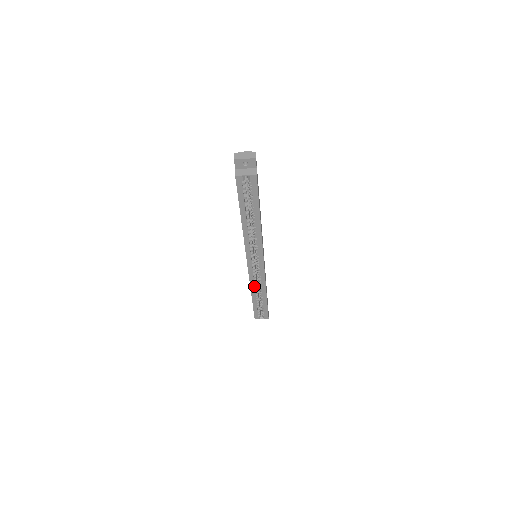
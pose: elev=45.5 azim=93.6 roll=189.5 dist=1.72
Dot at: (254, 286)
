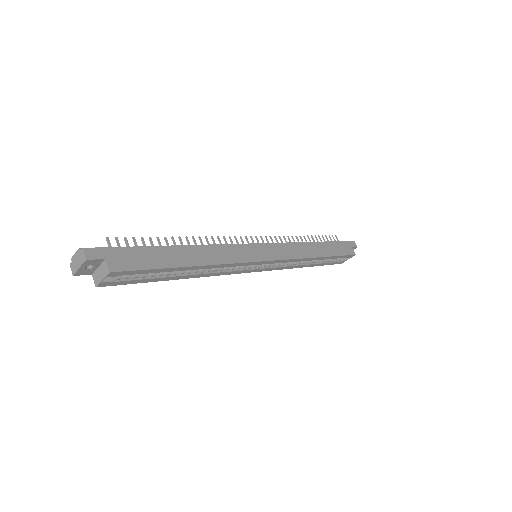
Dot at: (294, 266)
